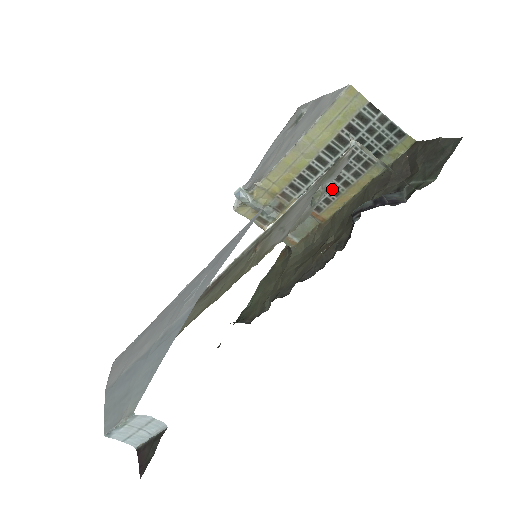
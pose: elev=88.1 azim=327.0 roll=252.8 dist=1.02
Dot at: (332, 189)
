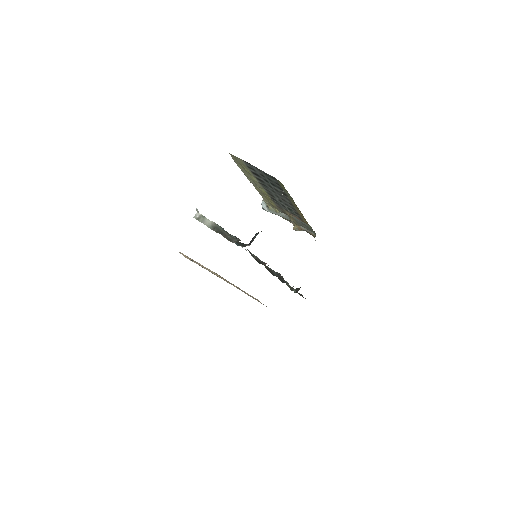
Dot at: (290, 206)
